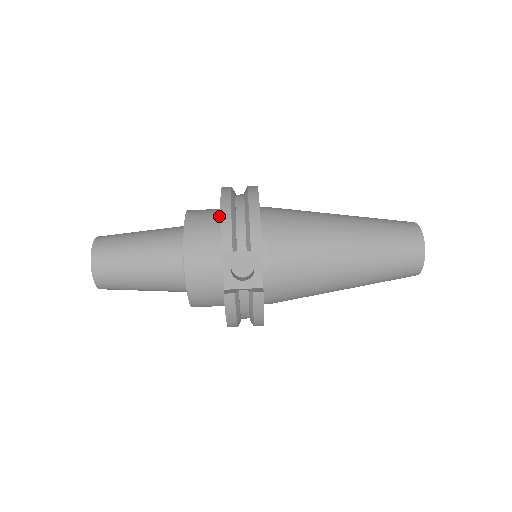
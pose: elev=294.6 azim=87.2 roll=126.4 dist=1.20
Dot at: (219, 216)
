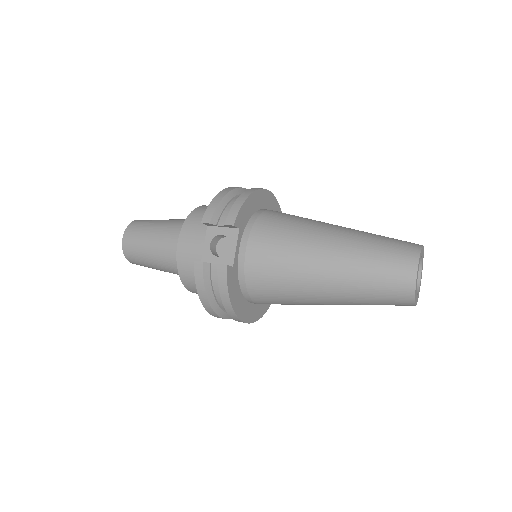
Dot at: occluded
